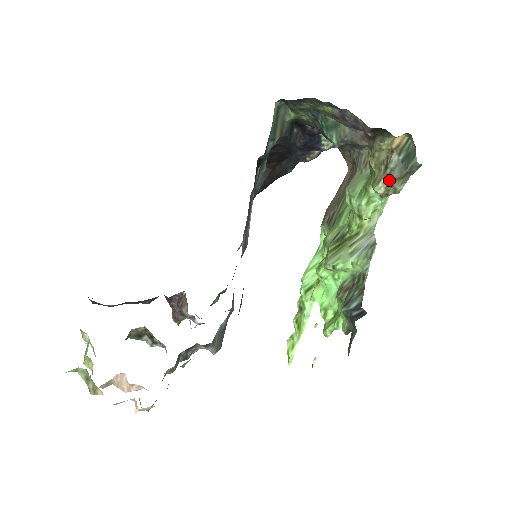
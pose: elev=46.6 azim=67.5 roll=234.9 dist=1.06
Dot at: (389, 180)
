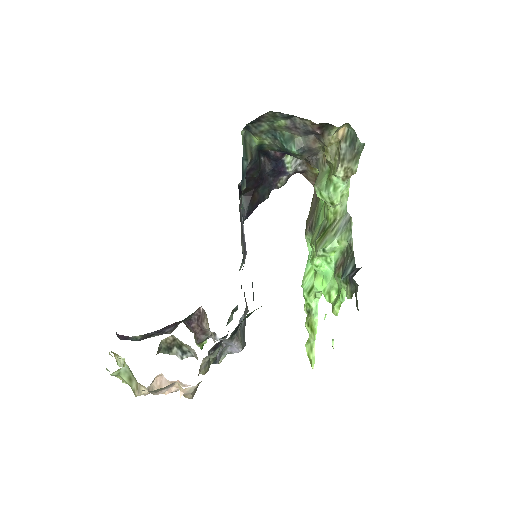
Dot at: (344, 163)
